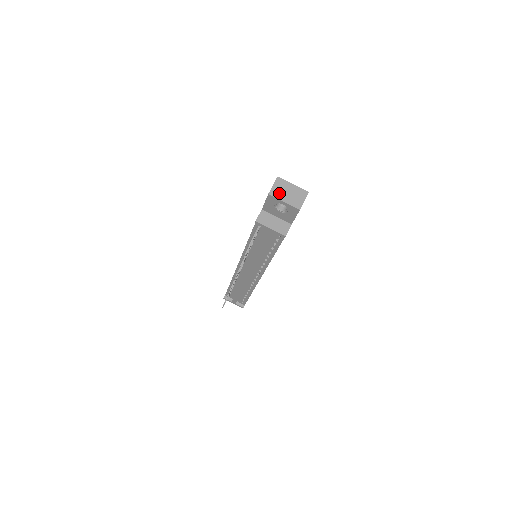
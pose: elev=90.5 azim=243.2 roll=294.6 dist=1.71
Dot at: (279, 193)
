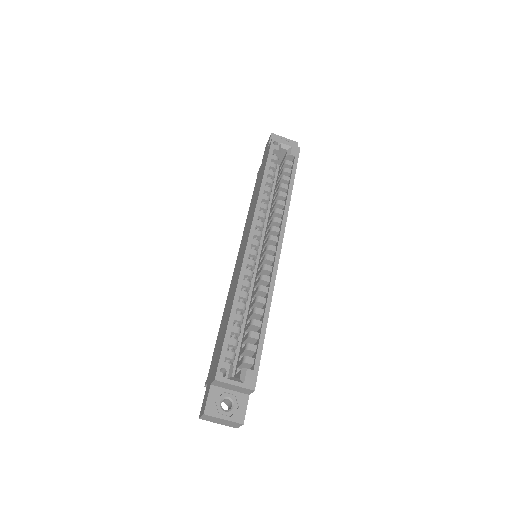
Dot at: (210, 420)
